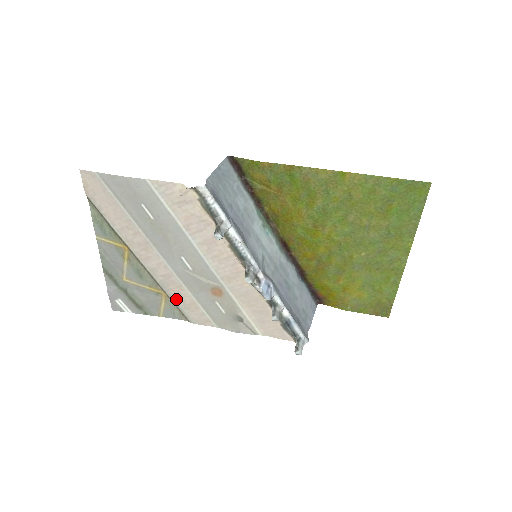
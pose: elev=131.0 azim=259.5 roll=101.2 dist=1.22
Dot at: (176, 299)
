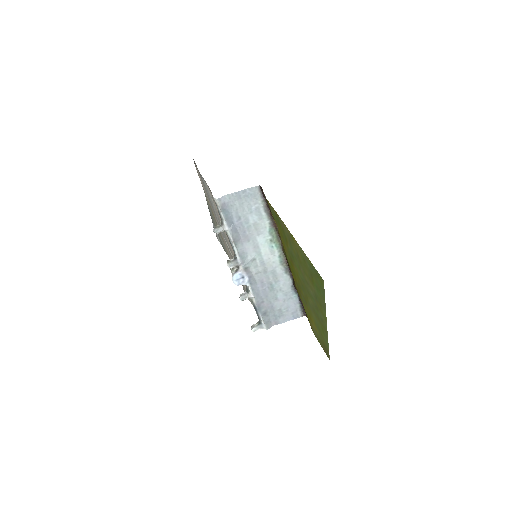
Dot at: (228, 252)
